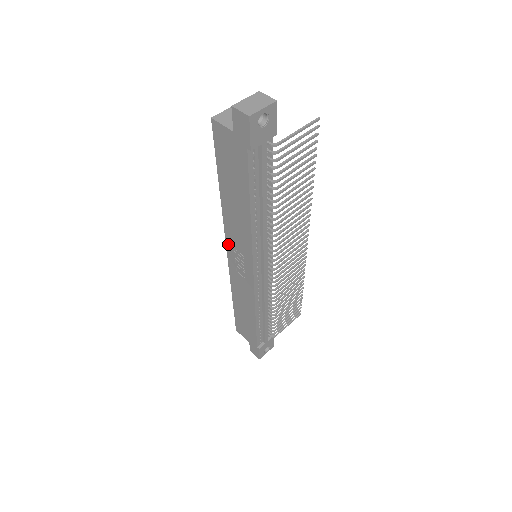
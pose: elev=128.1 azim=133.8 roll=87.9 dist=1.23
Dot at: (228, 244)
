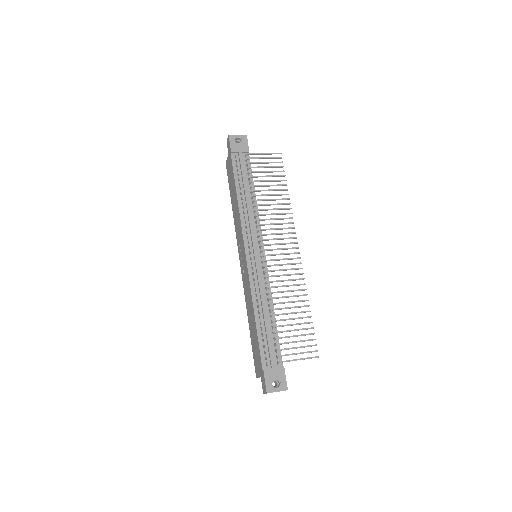
Dot at: (239, 251)
